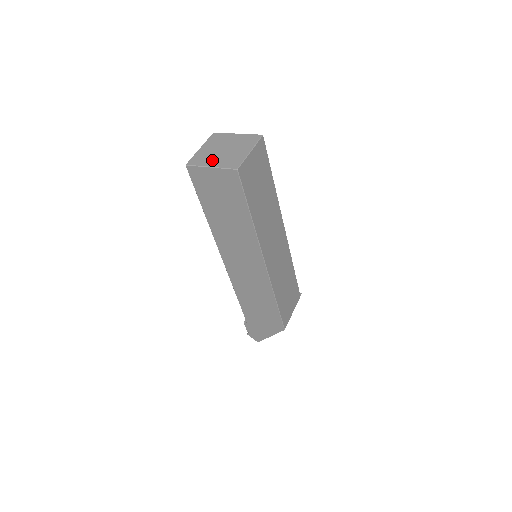
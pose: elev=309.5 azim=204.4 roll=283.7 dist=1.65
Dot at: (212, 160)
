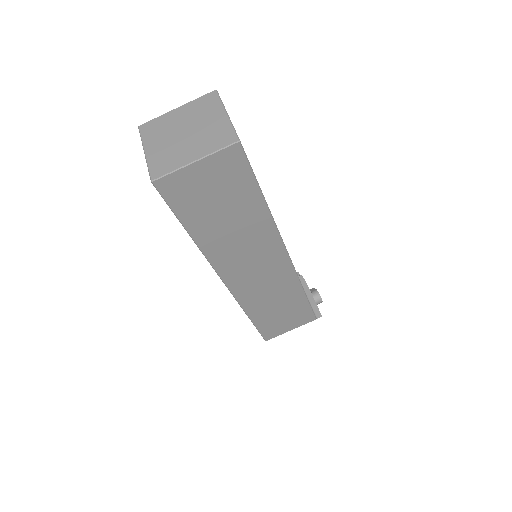
Dot at: (157, 141)
